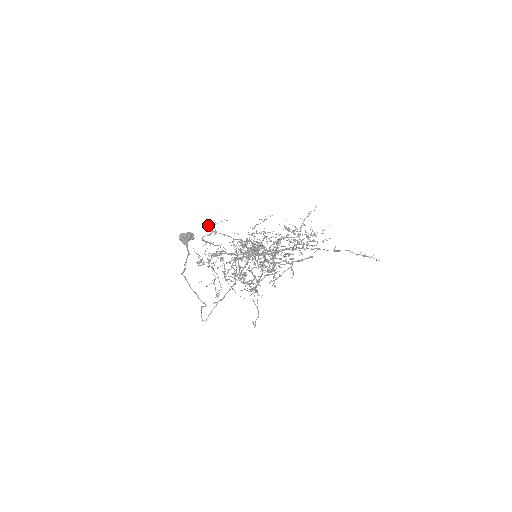
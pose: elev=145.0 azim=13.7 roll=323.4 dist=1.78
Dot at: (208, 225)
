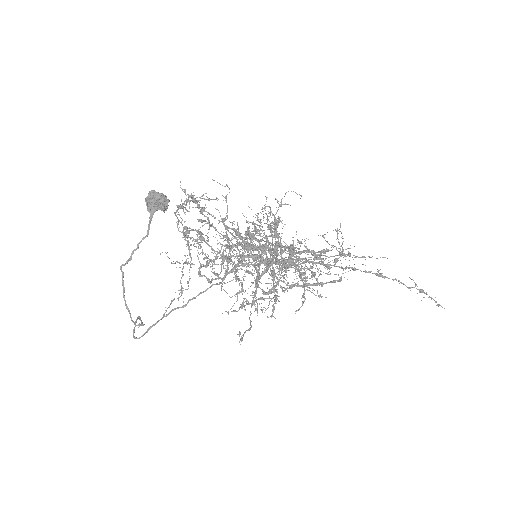
Dot at: occluded
